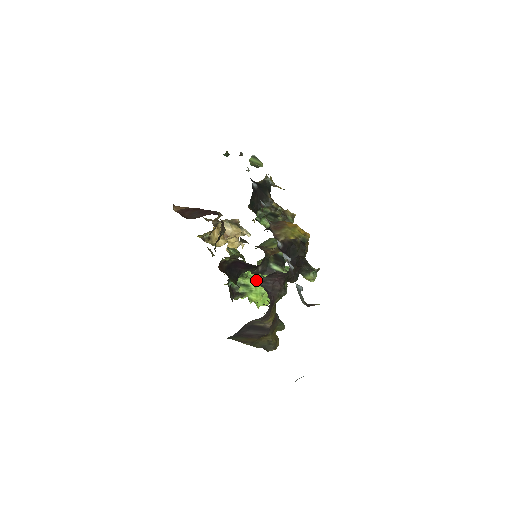
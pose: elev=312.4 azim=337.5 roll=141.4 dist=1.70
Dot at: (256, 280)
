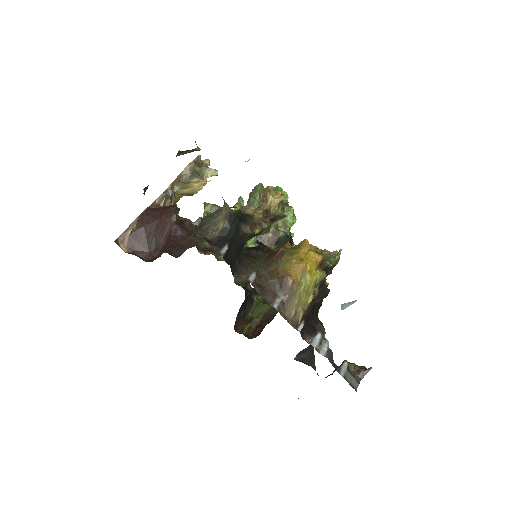
Dot at: occluded
